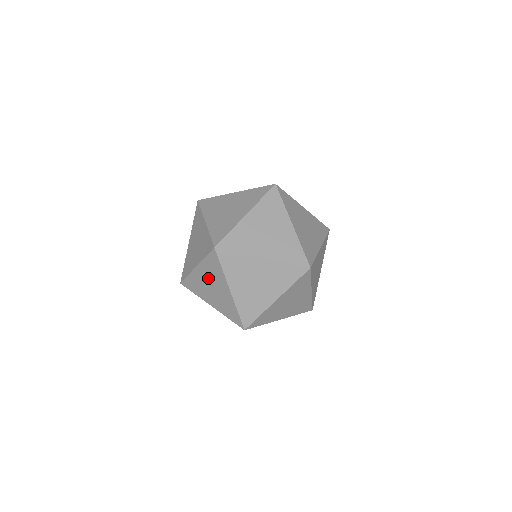
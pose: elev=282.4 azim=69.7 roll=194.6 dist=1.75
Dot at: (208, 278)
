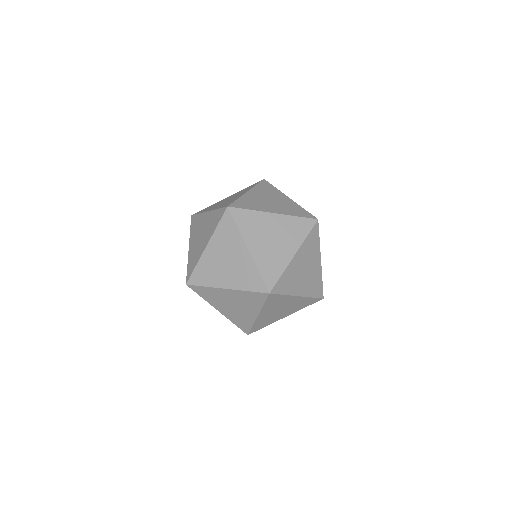
Dot at: (221, 251)
